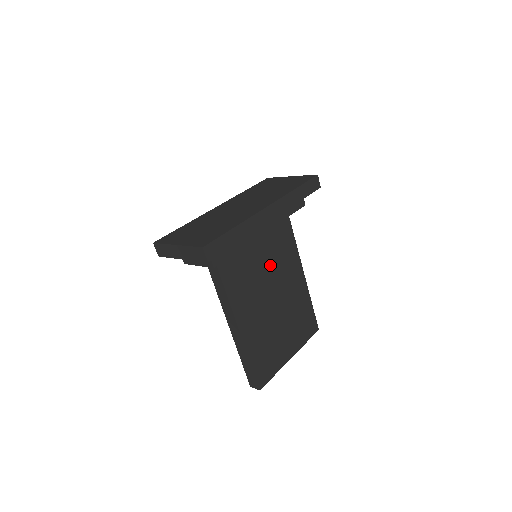
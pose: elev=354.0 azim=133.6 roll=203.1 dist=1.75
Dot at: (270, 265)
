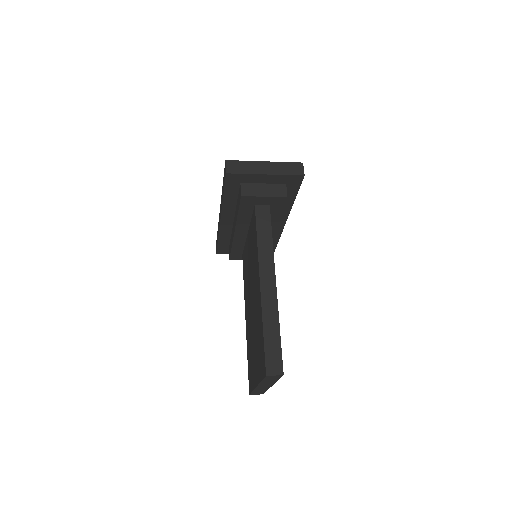
Dot at: occluded
